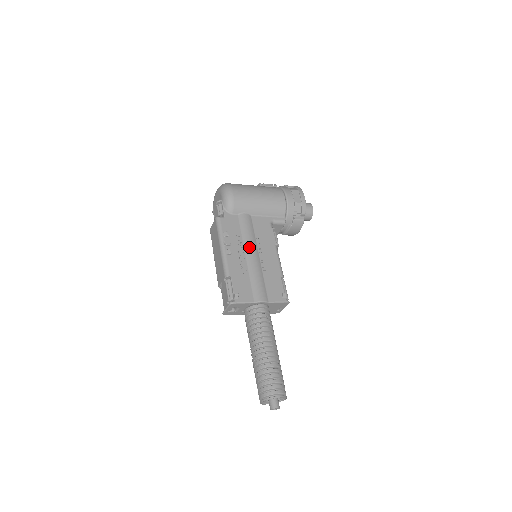
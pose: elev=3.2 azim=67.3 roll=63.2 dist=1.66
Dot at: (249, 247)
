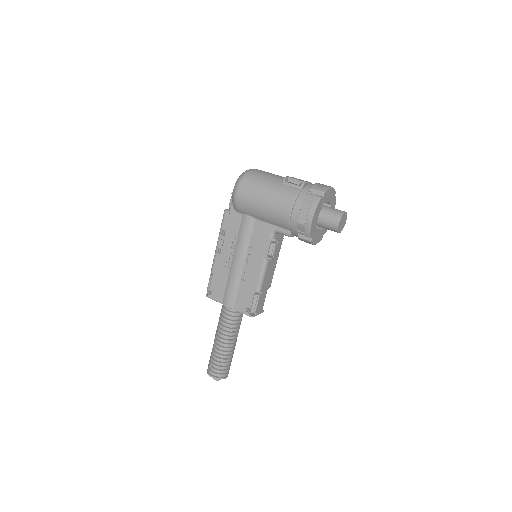
Dot at: (237, 253)
